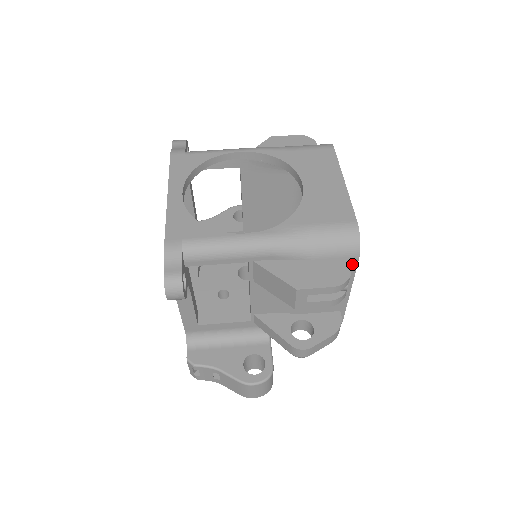
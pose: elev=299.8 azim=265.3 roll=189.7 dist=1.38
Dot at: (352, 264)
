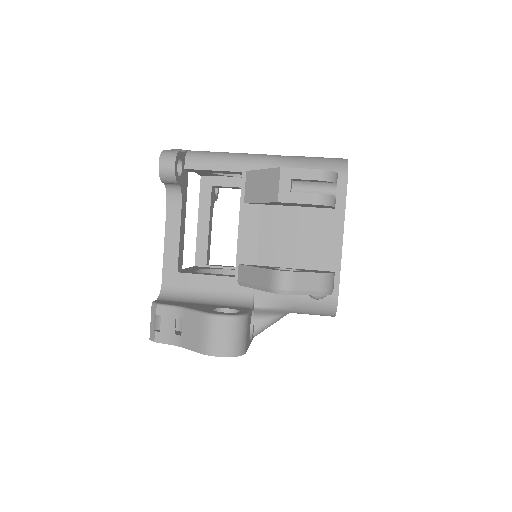
Dot at: (341, 187)
